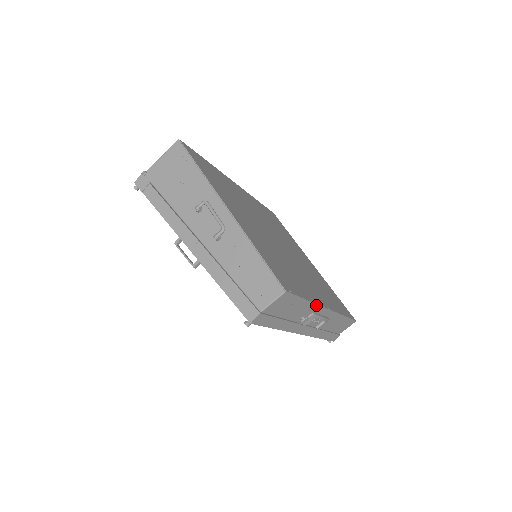
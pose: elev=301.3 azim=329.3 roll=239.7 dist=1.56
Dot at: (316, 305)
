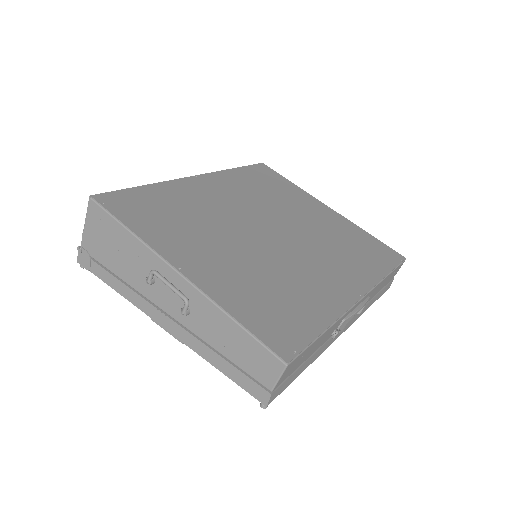
Dot at: (341, 316)
